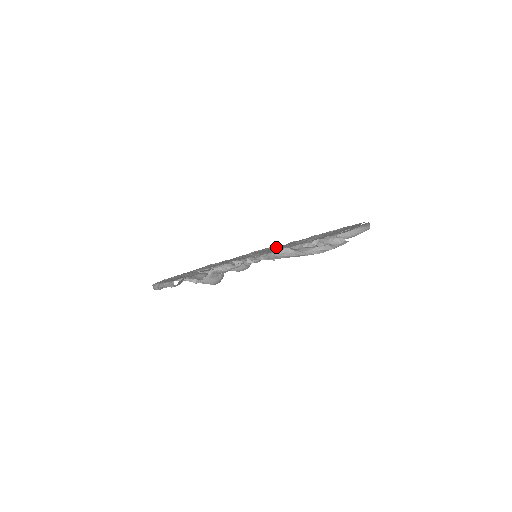
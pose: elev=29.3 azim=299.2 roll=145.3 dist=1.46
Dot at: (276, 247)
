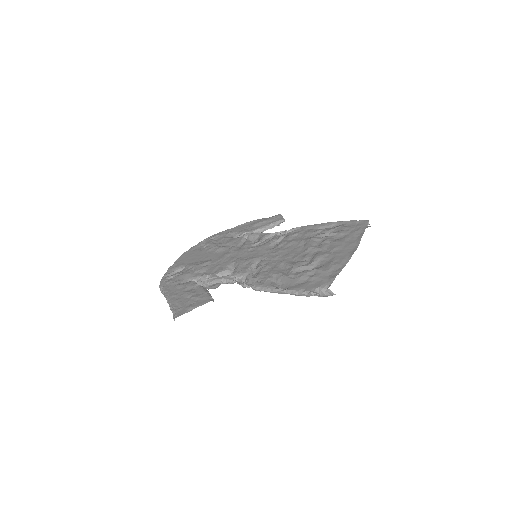
Dot at: (275, 252)
